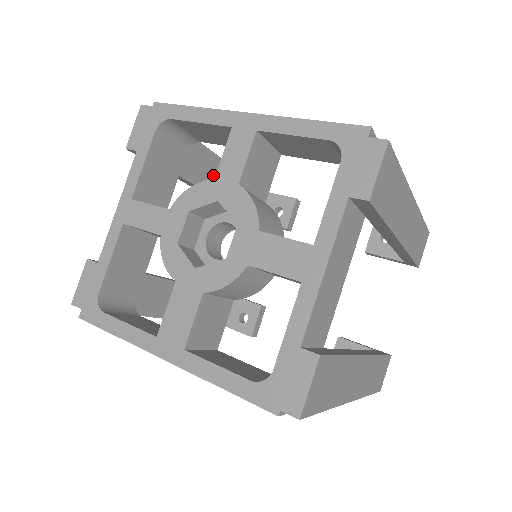
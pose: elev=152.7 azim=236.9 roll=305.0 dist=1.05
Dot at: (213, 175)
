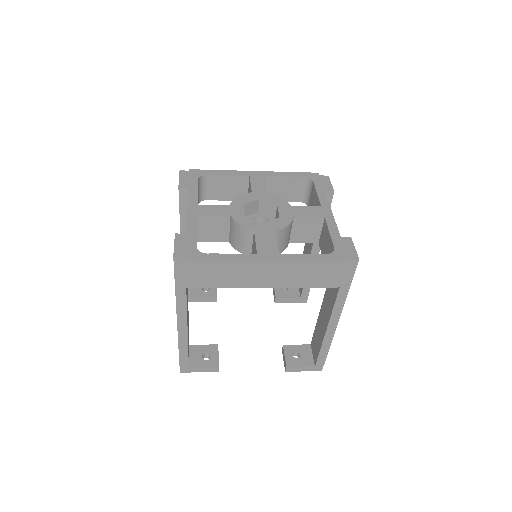
Dot at: occluded
